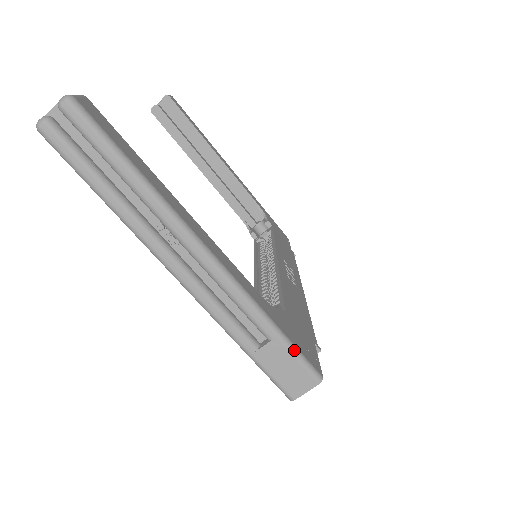
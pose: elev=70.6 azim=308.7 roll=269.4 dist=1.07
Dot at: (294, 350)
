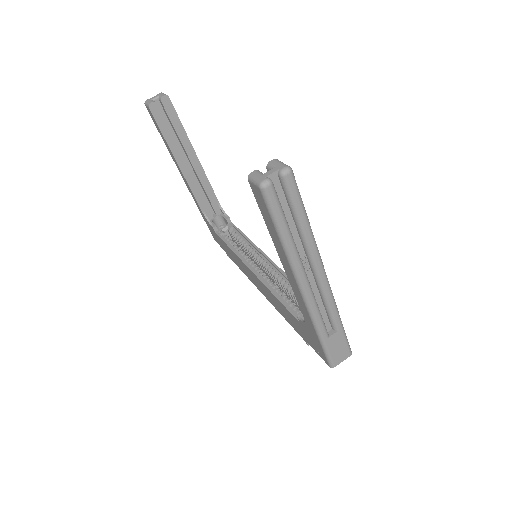
Dot at: (346, 336)
